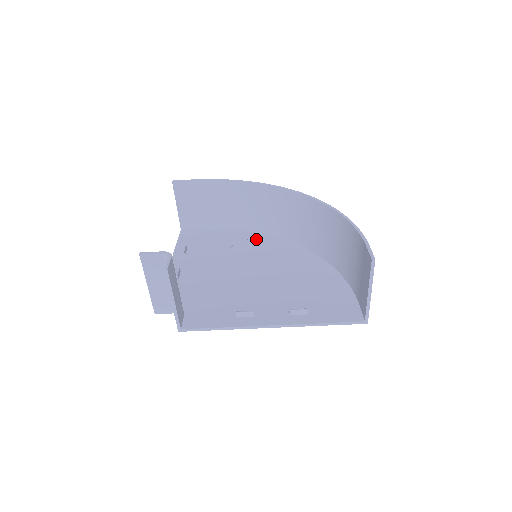
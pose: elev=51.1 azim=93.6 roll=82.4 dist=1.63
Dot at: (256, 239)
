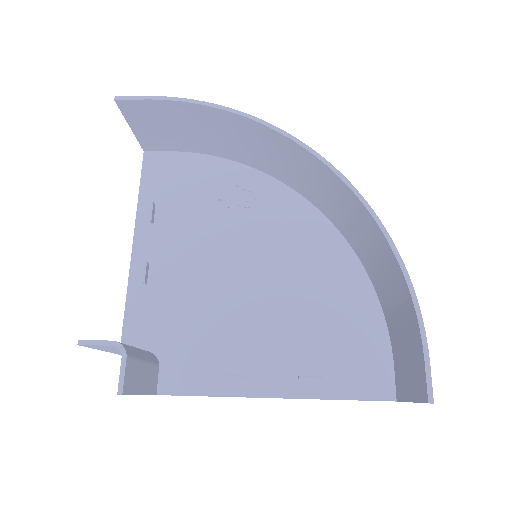
Dot at: (257, 189)
